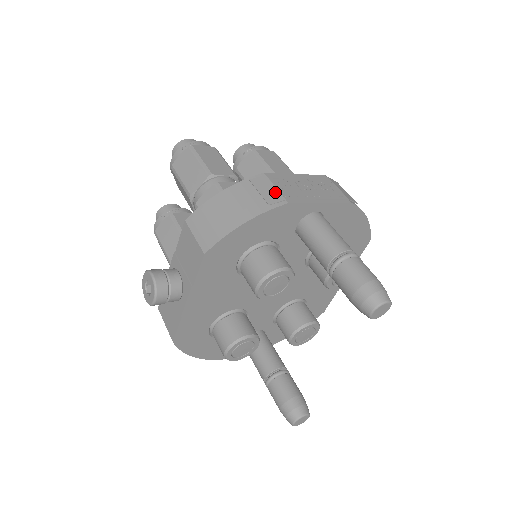
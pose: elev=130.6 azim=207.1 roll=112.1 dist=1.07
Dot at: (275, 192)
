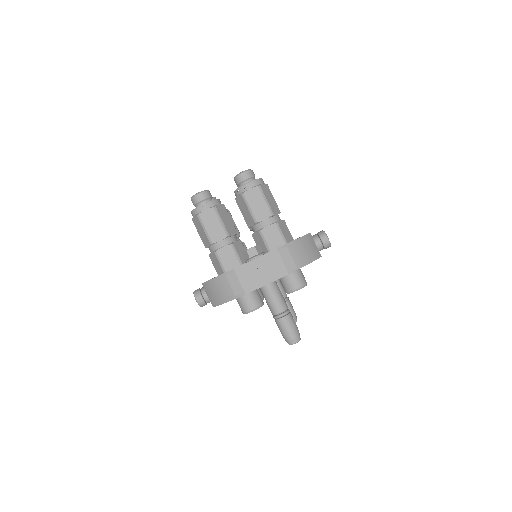
Dot at: (239, 286)
